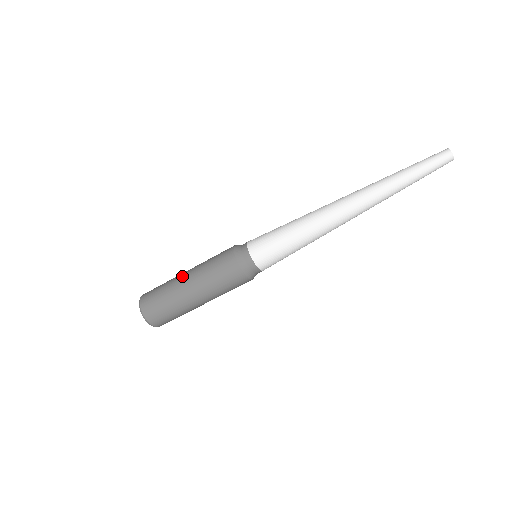
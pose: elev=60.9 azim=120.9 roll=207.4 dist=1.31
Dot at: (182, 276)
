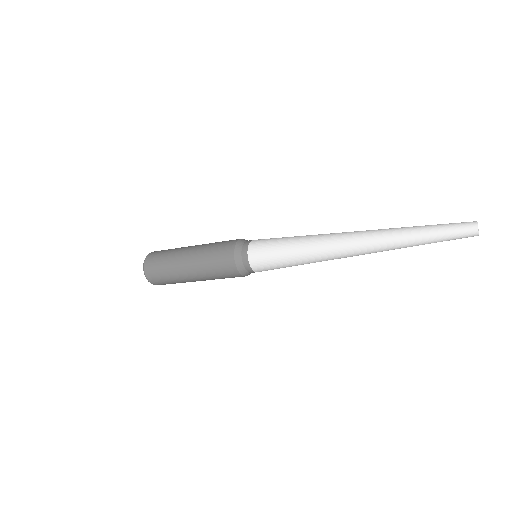
Dot at: (184, 270)
